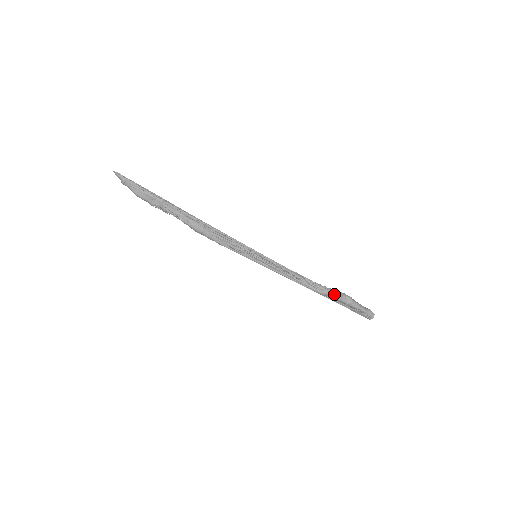
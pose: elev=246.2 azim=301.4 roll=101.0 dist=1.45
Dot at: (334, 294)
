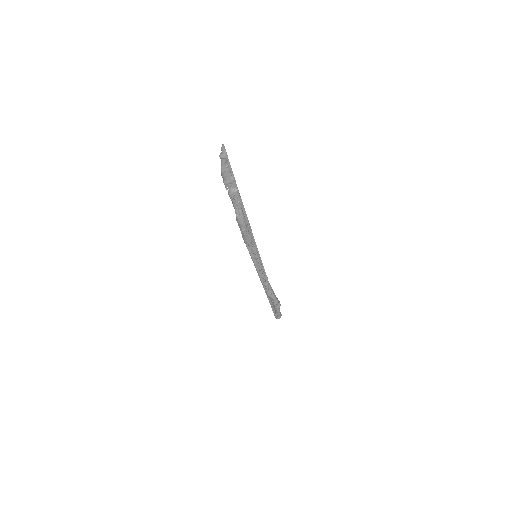
Dot at: (276, 300)
